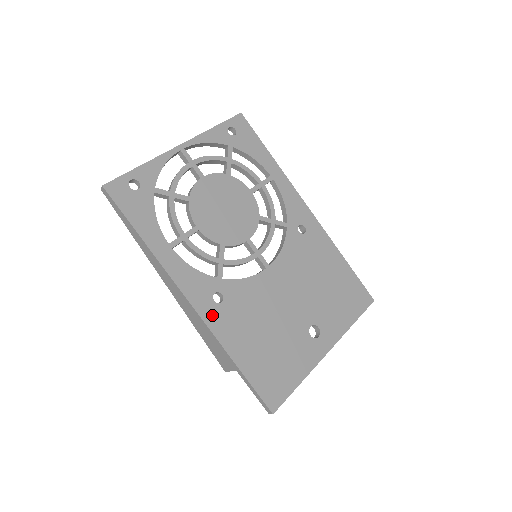
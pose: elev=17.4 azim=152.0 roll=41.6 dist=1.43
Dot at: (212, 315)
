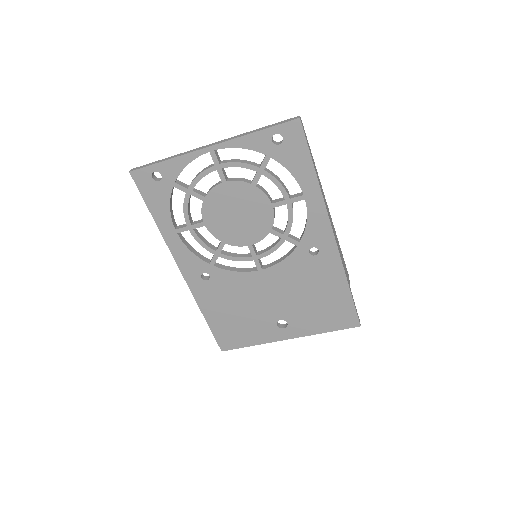
Dot at: (196, 285)
